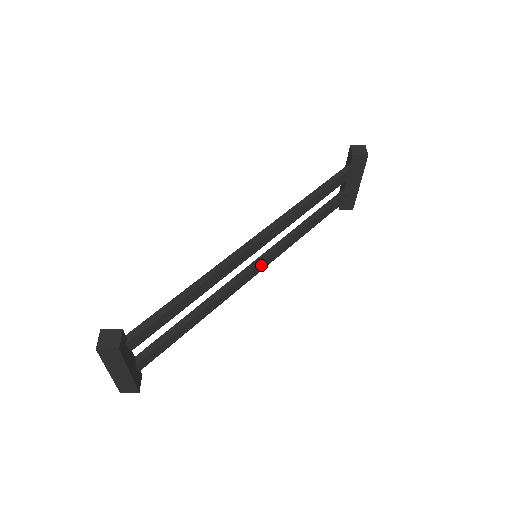
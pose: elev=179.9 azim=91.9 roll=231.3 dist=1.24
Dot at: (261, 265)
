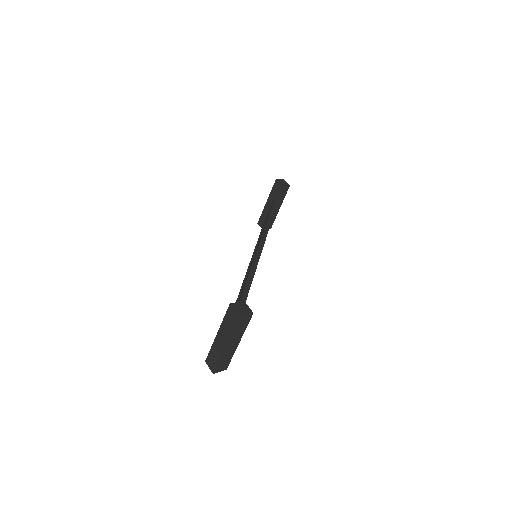
Dot at: occluded
